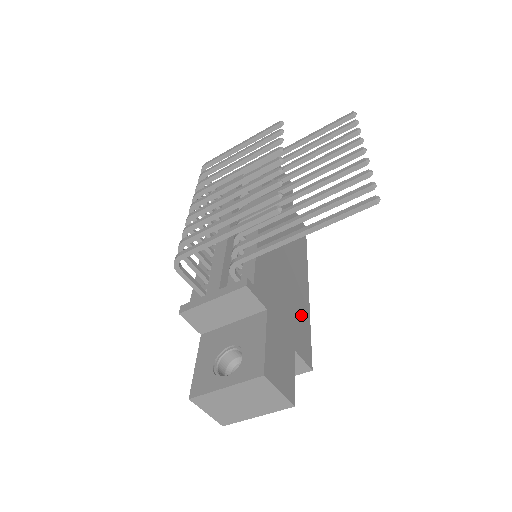
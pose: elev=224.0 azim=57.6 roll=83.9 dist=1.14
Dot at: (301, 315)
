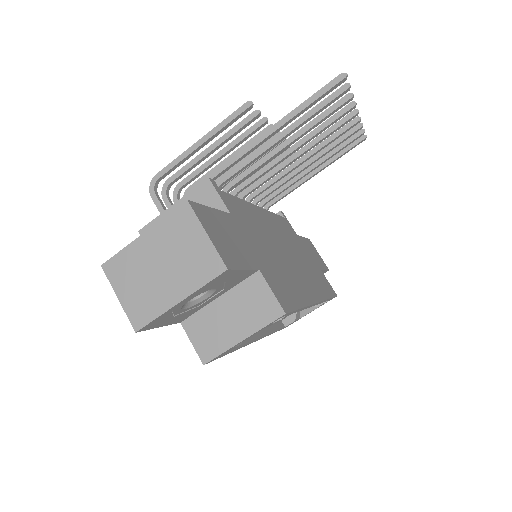
Dot at: (290, 286)
